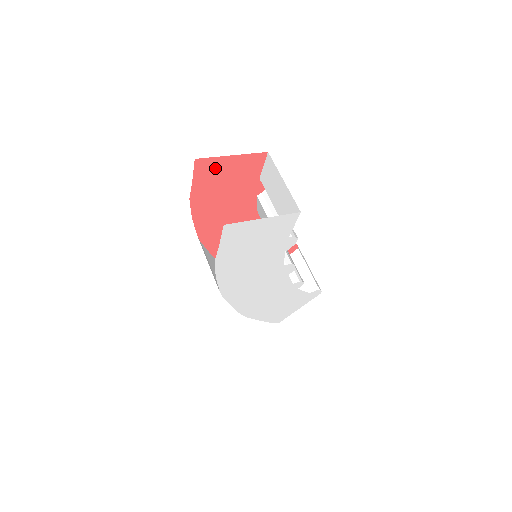
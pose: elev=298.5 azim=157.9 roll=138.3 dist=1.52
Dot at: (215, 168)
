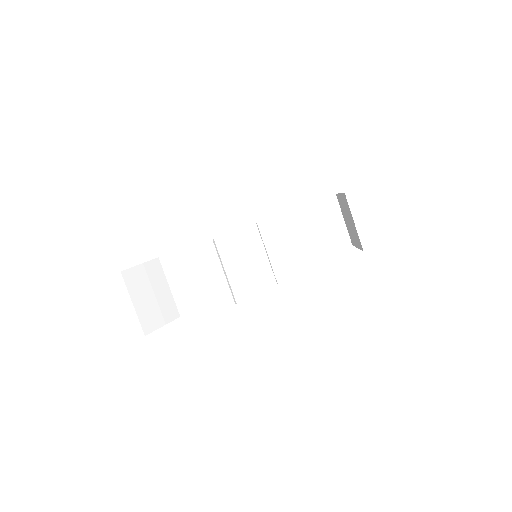
Dot at: occluded
